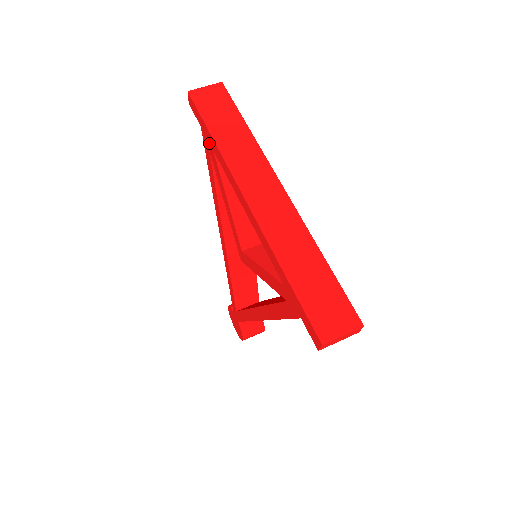
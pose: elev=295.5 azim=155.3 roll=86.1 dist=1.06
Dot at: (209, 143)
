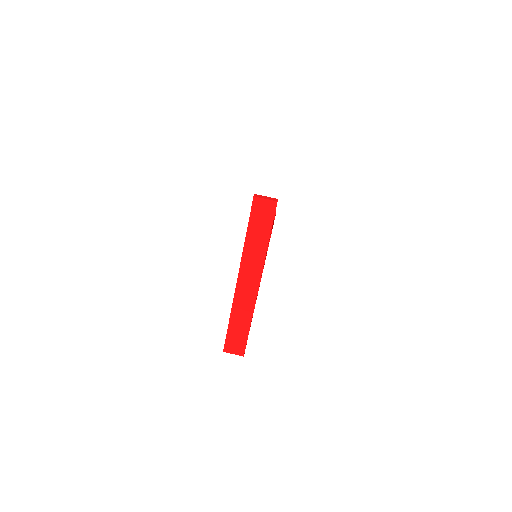
Dot at: occluded
